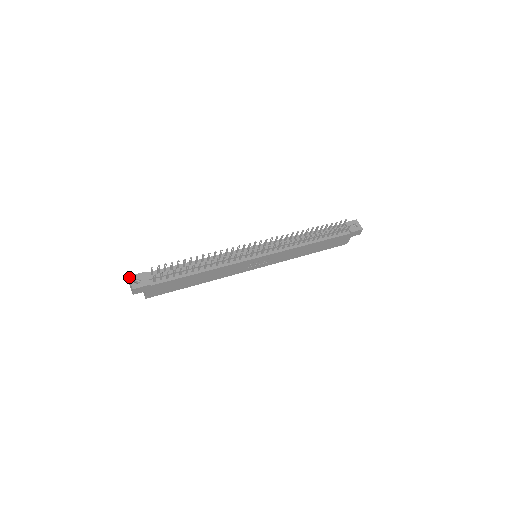
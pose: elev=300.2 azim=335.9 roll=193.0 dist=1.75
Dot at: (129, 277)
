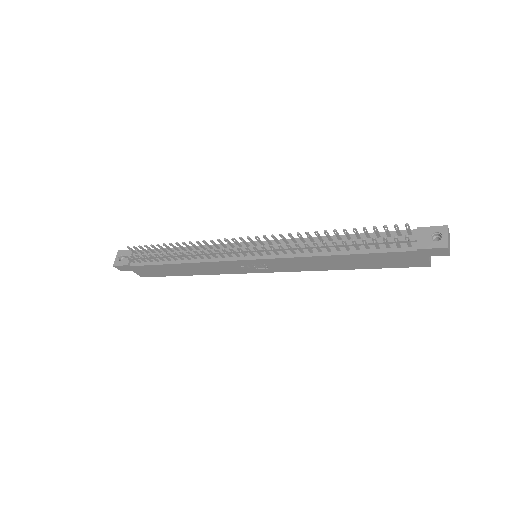
Dot at: (118, 252)
